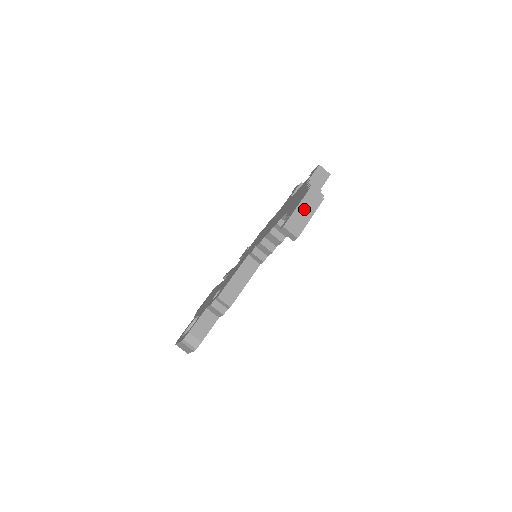
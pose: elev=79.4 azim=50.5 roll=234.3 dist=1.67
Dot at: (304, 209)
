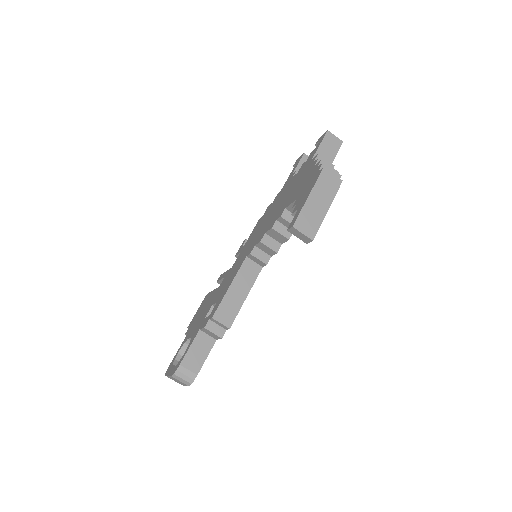
Dot at: (318, 198)
